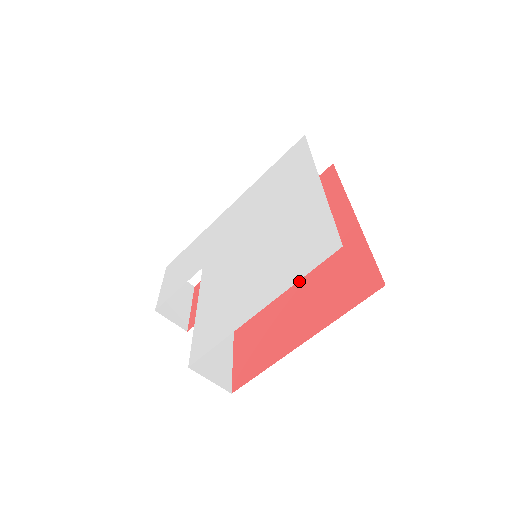
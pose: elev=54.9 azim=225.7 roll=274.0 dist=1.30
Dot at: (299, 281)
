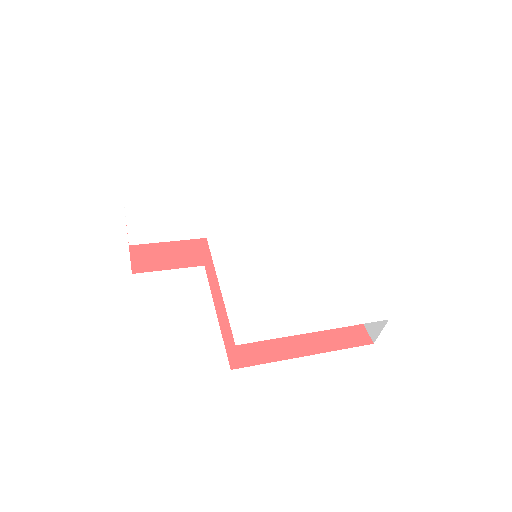
Dot at: occluded
